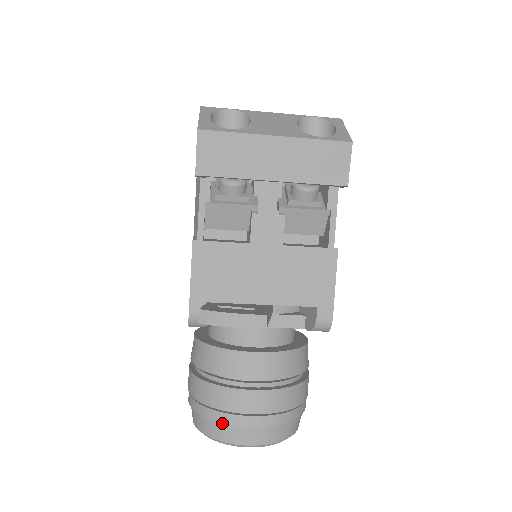
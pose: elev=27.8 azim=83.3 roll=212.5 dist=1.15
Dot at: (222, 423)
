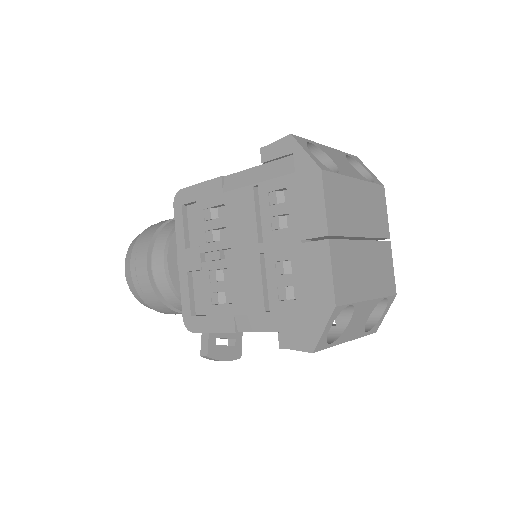
Dot at: (155, 309)
